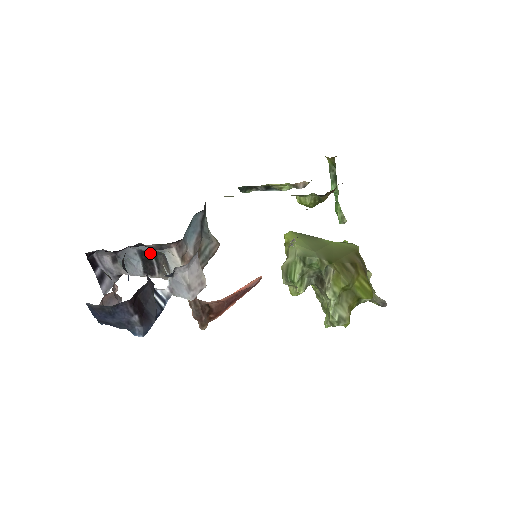
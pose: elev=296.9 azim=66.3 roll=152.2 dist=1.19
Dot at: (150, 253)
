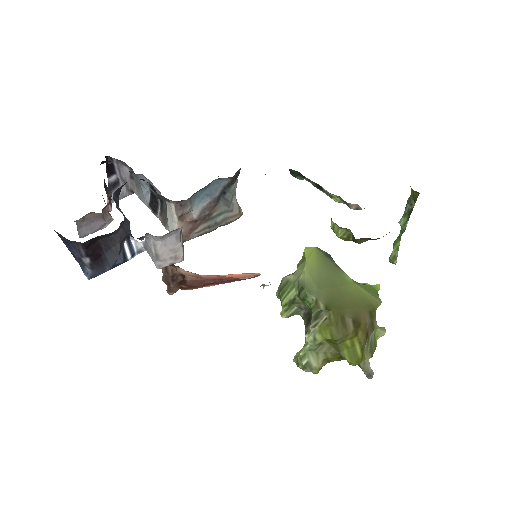
Dot at: (157, 192)
